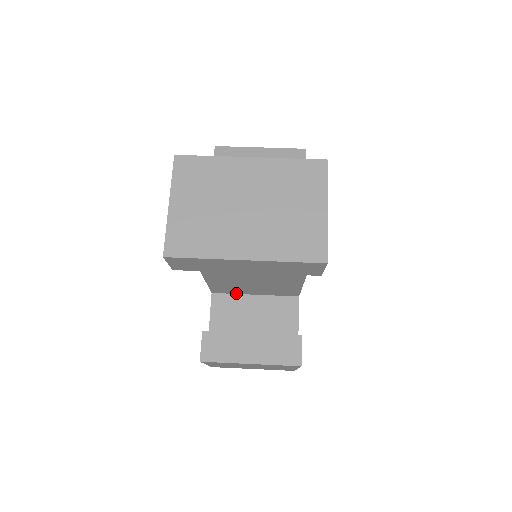
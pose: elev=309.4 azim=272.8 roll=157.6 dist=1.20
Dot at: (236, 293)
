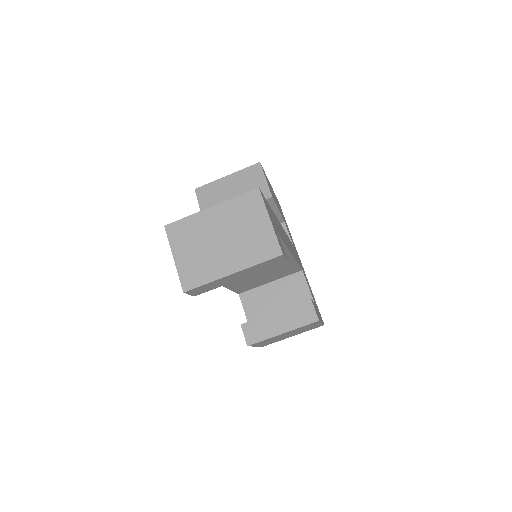
Dot at: (256, 287)
